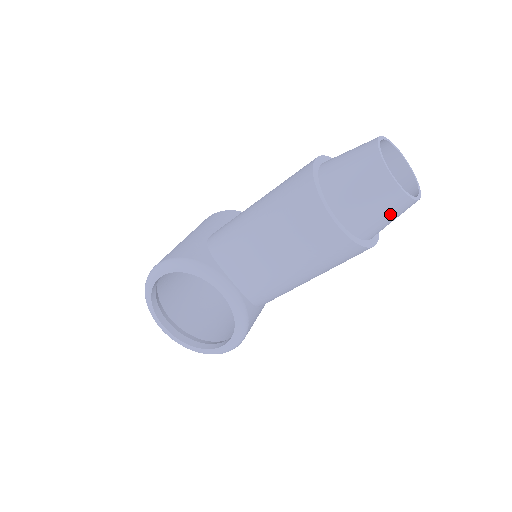
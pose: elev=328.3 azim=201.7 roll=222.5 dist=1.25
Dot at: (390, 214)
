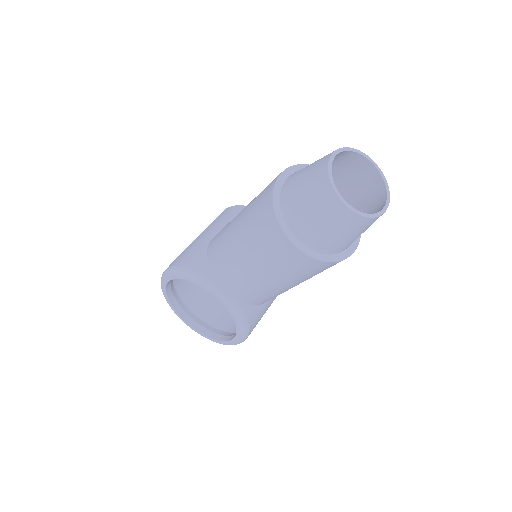
Dot at: (350, 232)
